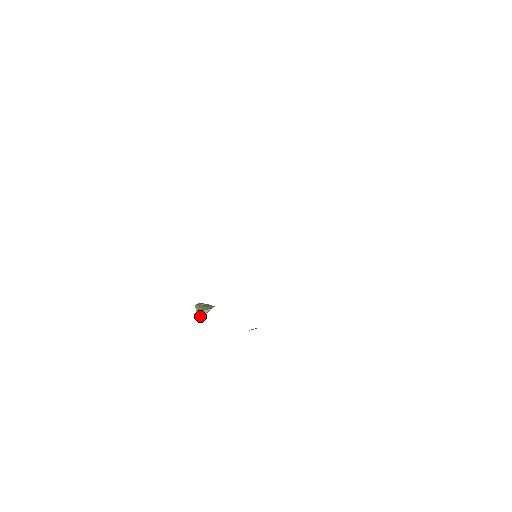
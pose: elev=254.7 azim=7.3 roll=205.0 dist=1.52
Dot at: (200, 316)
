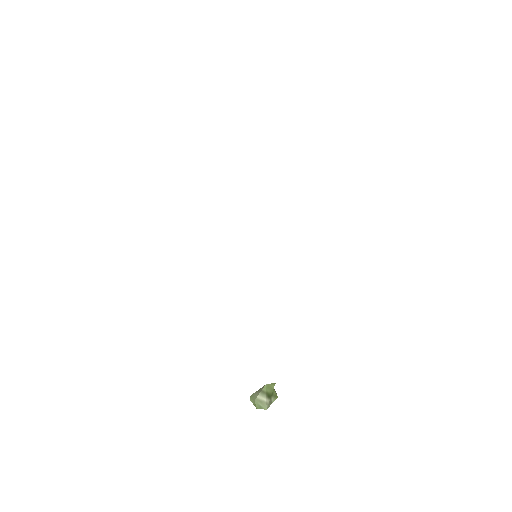
Dot at: (257, 404)
